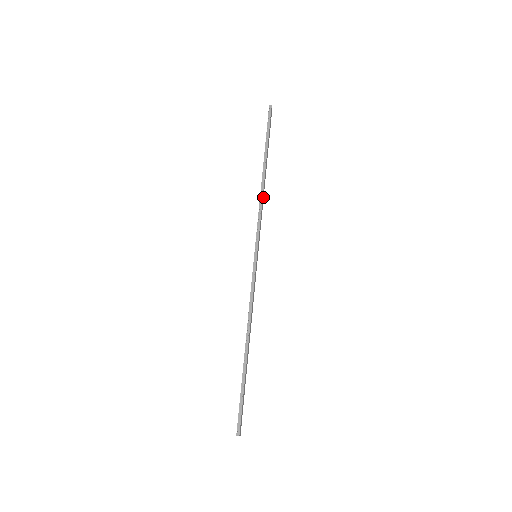
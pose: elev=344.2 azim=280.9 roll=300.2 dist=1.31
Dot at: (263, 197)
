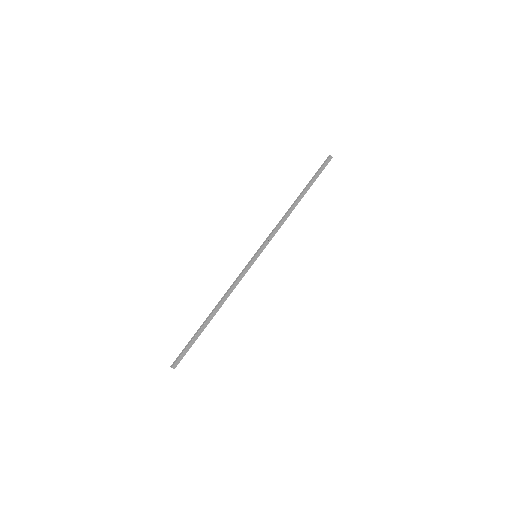
Dot at: (286, 218)
